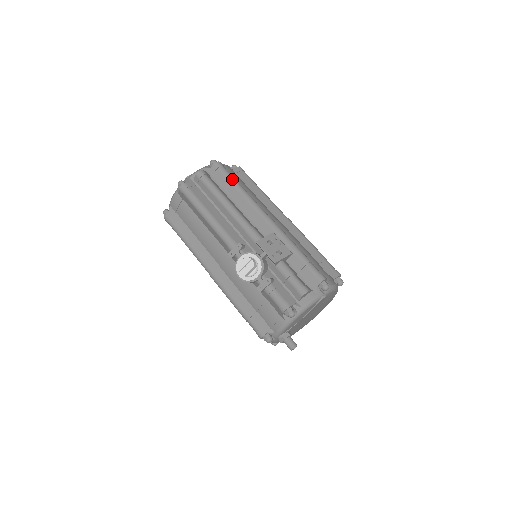
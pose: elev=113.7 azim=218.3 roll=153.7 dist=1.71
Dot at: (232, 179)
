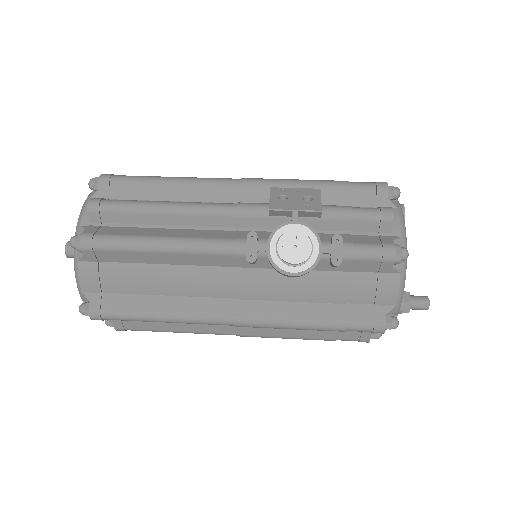
Dot at: (144, 178)
